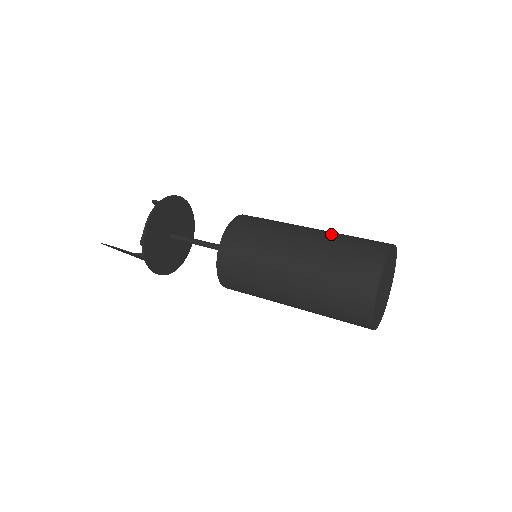
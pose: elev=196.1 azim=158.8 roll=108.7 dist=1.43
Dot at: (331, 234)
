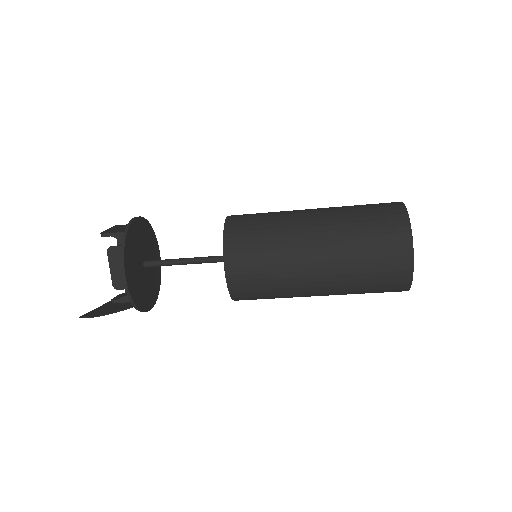
Dot at: (339, 218)
